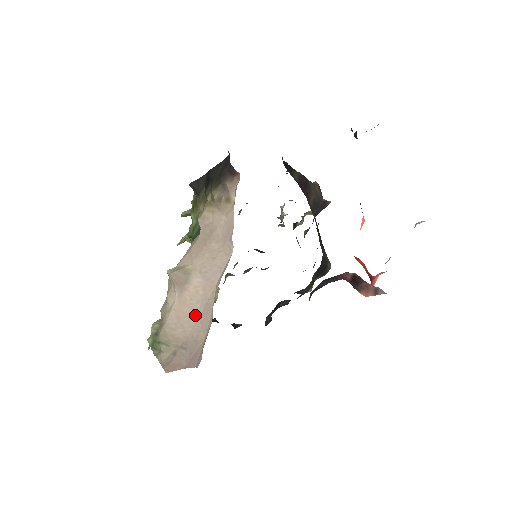
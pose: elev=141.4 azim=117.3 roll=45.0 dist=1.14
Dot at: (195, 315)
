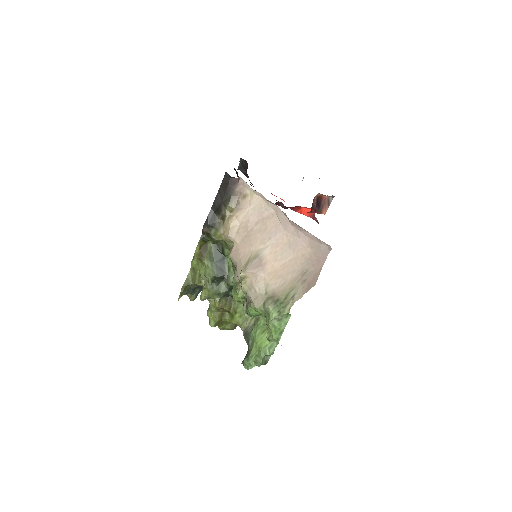
Dot at: (289, 259)
